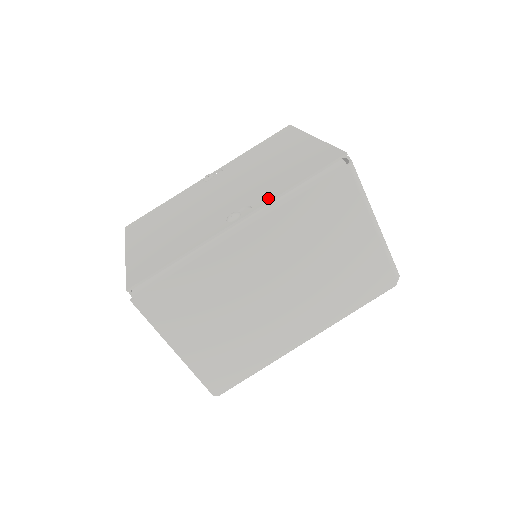
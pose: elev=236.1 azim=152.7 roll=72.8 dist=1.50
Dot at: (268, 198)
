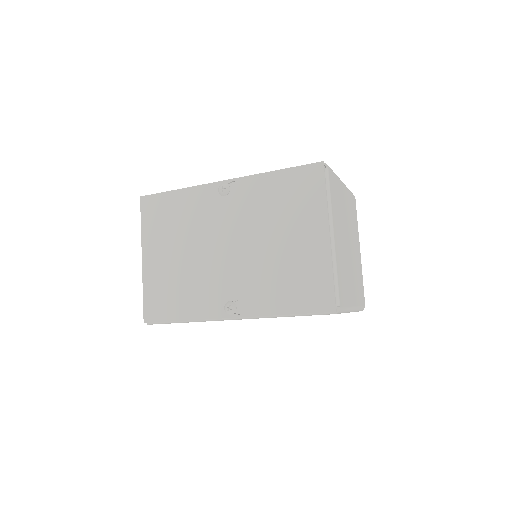
Dot at: (260, 311)
